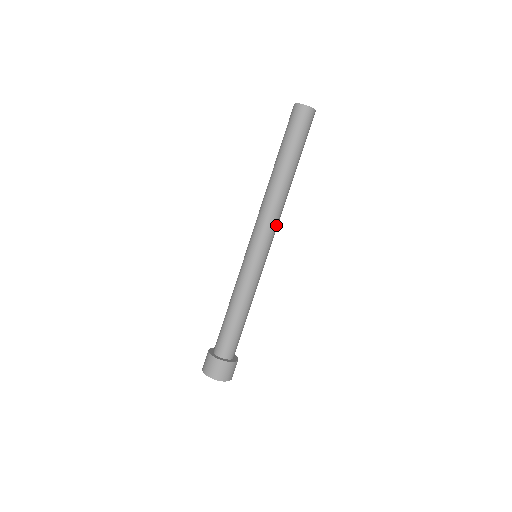
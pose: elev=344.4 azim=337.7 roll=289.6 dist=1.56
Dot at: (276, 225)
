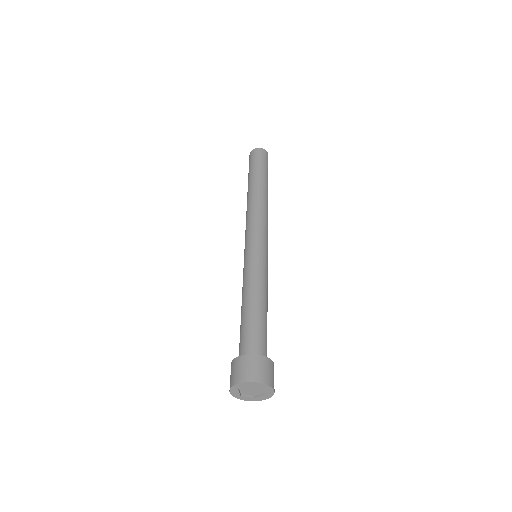
Dot at: occluded
